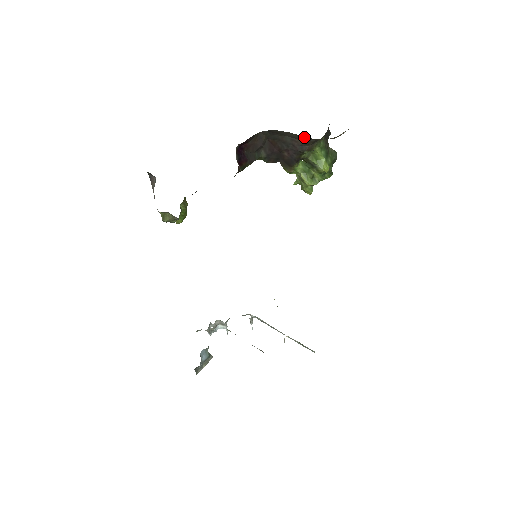
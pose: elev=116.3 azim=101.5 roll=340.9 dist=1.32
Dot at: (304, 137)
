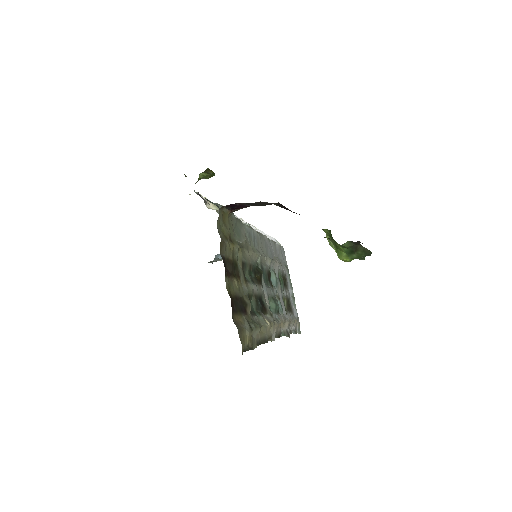
Dot at: occluded
